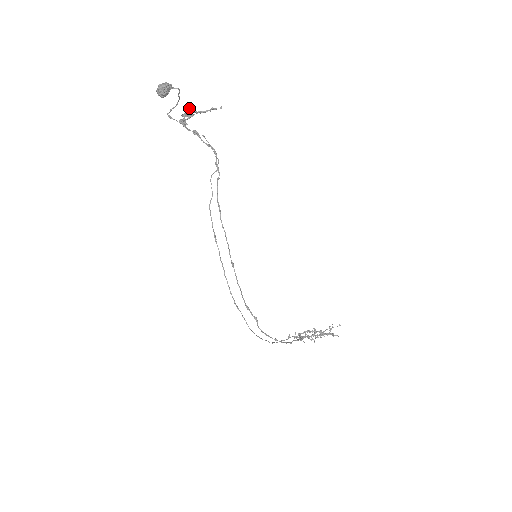
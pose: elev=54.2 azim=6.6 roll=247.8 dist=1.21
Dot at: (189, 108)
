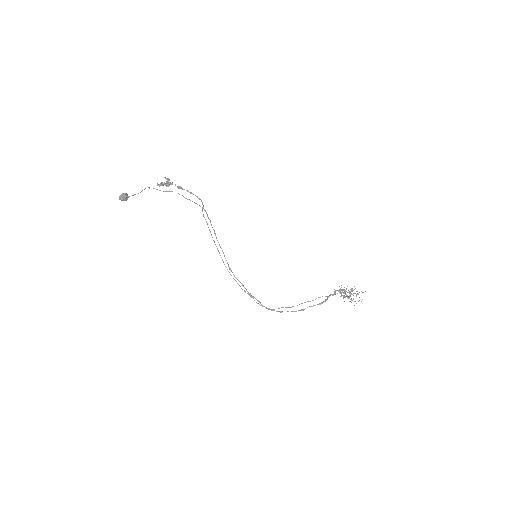
Dot at: (164, 177)
